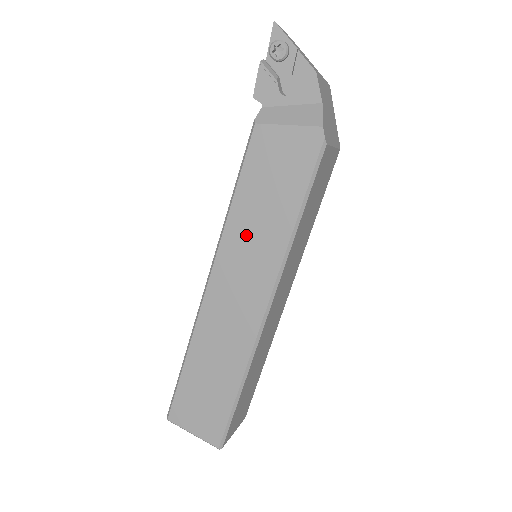
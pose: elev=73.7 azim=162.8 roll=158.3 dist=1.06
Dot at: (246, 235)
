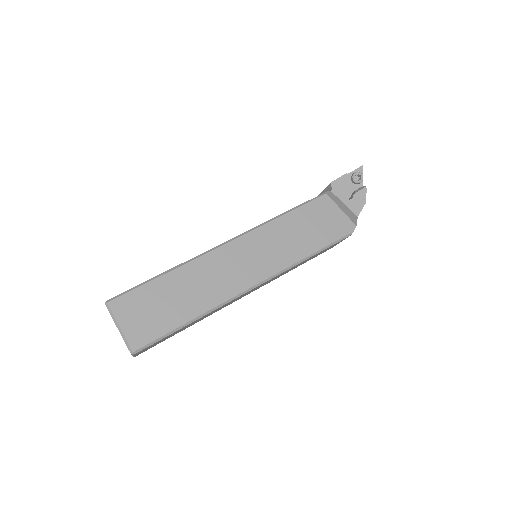
Dot at: (277, 237)
